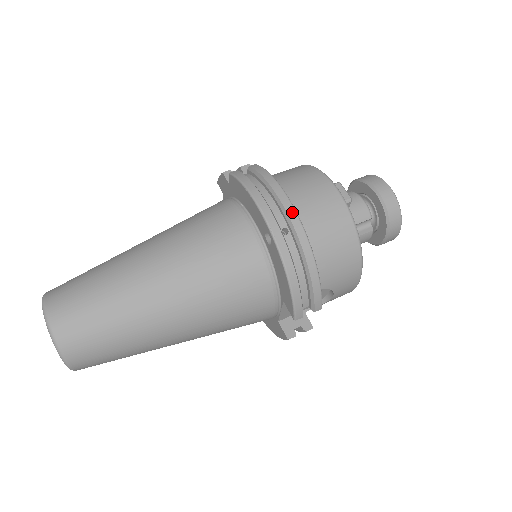
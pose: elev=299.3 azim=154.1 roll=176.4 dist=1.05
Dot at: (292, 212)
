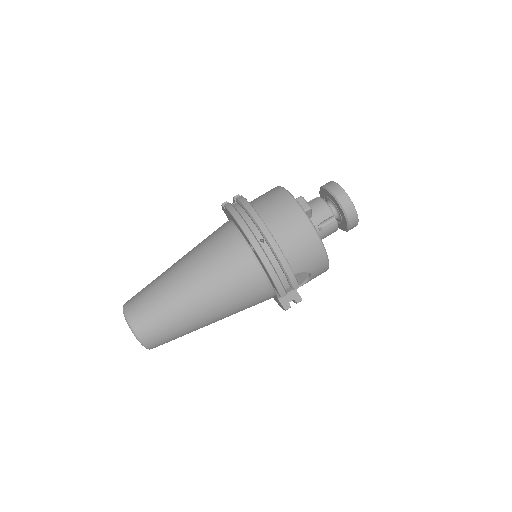
Dot at: (264, 228)
